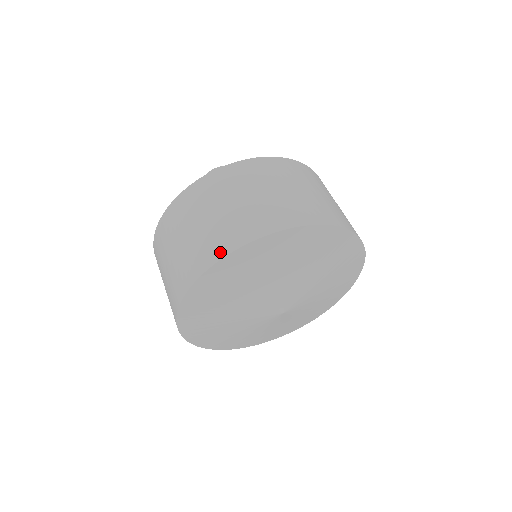
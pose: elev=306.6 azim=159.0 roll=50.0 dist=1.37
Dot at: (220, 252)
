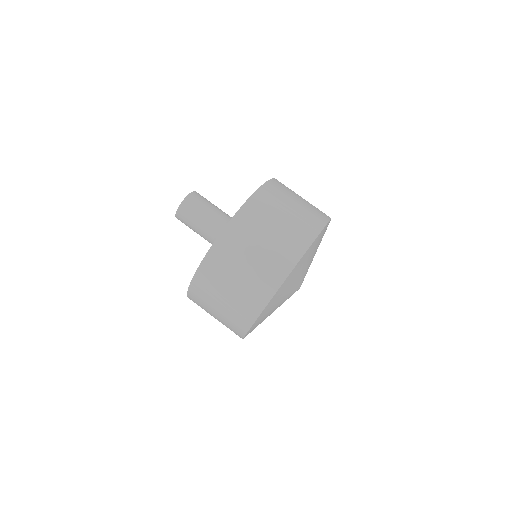
Dot at: (268, 293)
